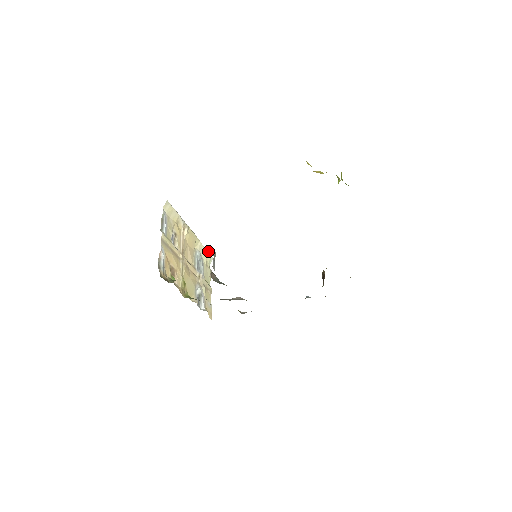
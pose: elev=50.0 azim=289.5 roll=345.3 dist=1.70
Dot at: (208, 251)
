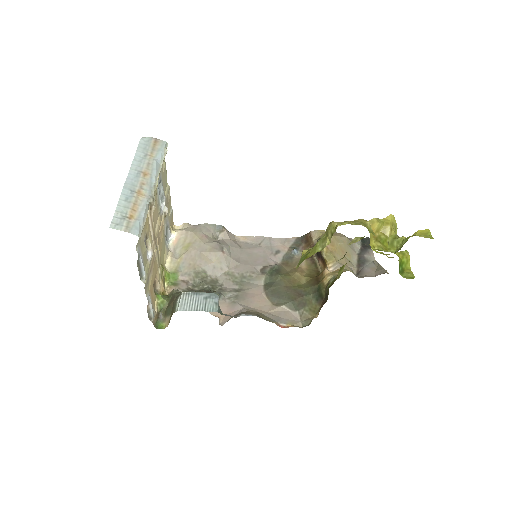
Dot at: (165, 153)
